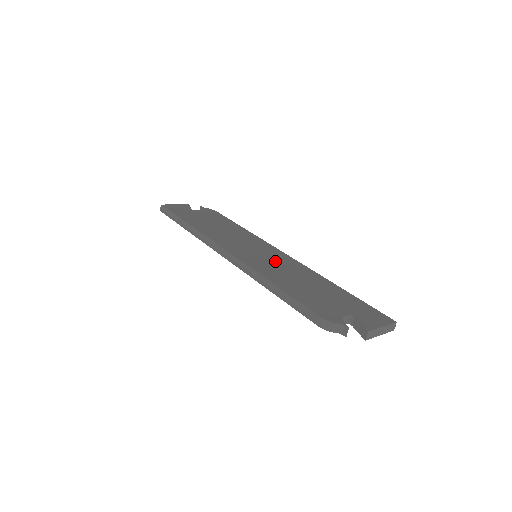
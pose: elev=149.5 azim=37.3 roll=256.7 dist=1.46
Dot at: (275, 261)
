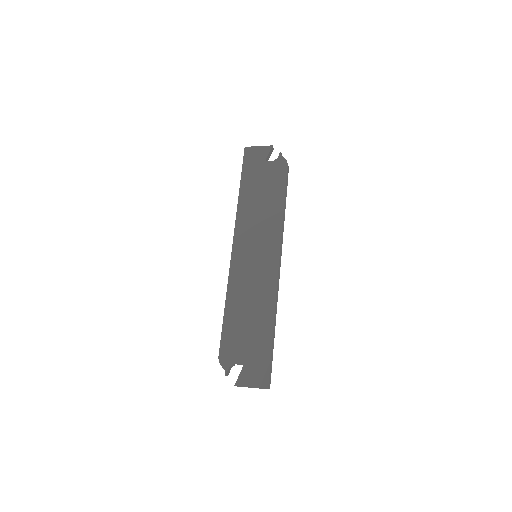
Dot at: (257, 274)
